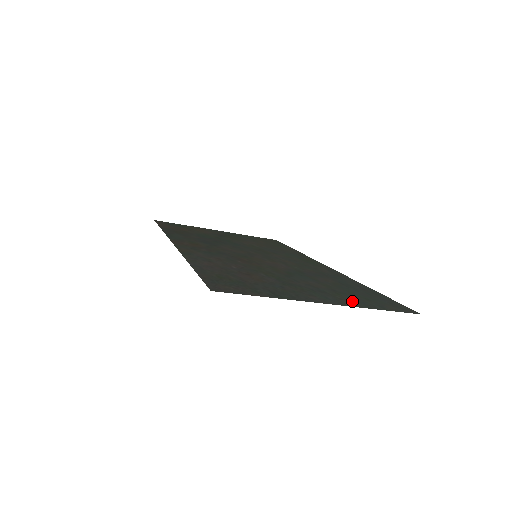
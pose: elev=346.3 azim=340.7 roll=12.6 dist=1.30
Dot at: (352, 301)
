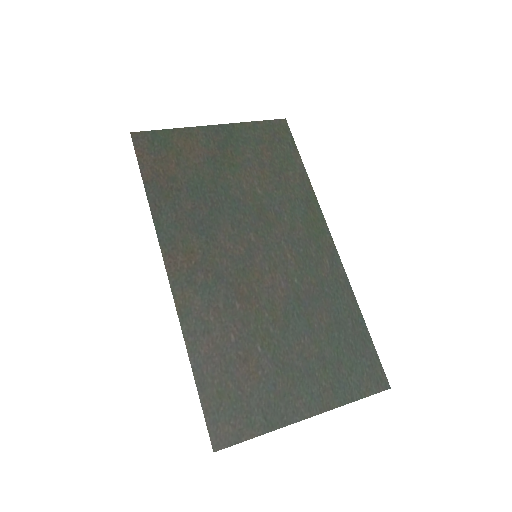
Dot at: (334, 390)
